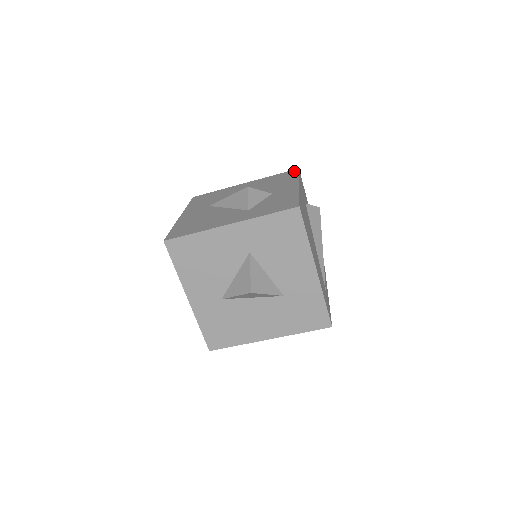
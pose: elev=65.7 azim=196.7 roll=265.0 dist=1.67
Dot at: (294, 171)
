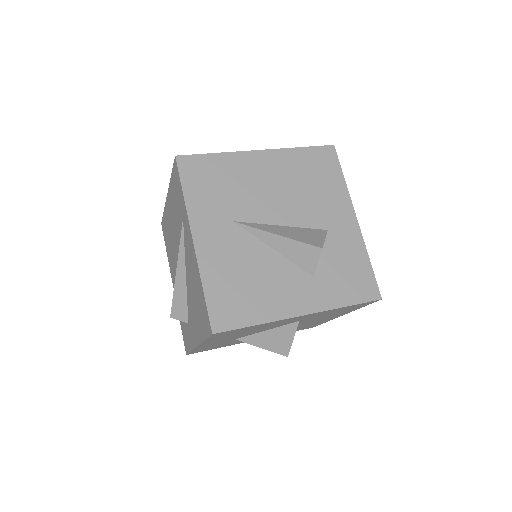
Dot at: (331, 154)
